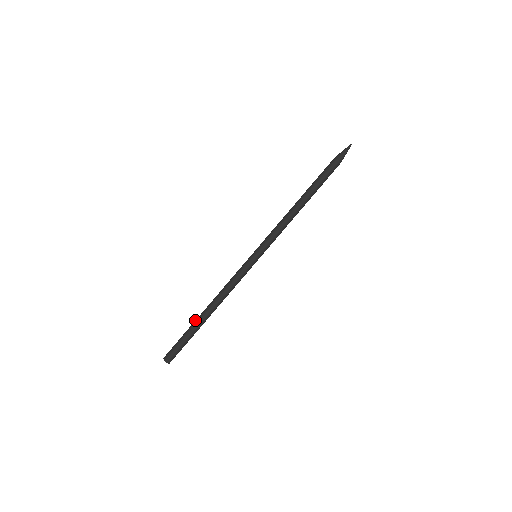
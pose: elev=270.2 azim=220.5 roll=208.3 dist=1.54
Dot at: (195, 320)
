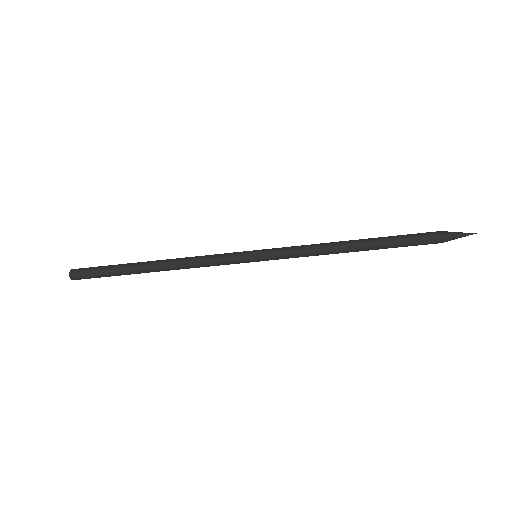
Dot at: (134, 263)
